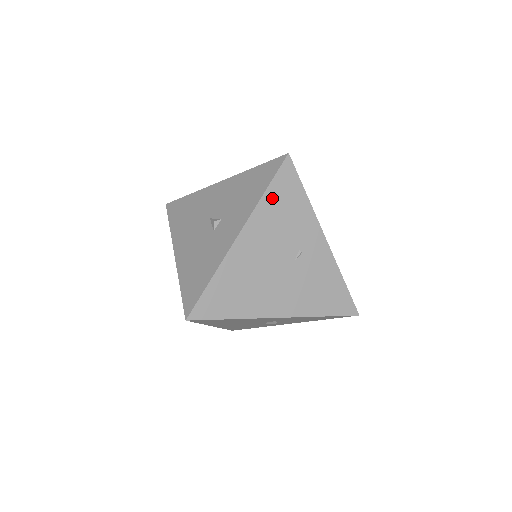
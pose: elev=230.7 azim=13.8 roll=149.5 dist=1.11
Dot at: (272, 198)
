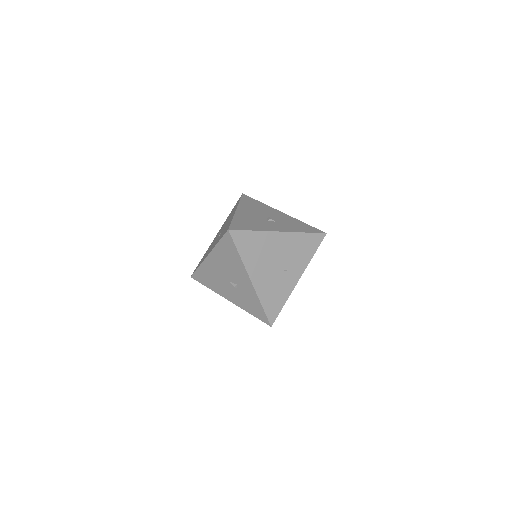
Dot at: (304, 238)
